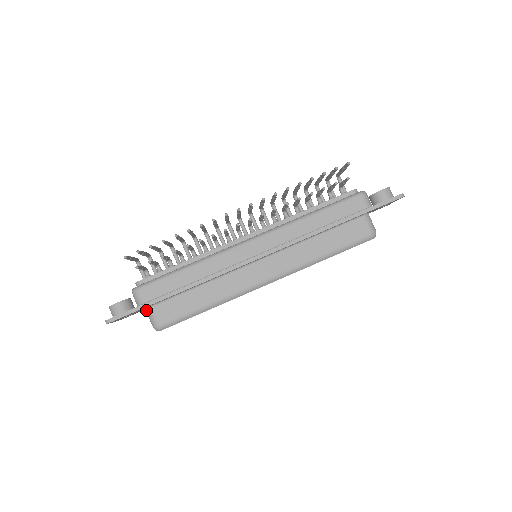
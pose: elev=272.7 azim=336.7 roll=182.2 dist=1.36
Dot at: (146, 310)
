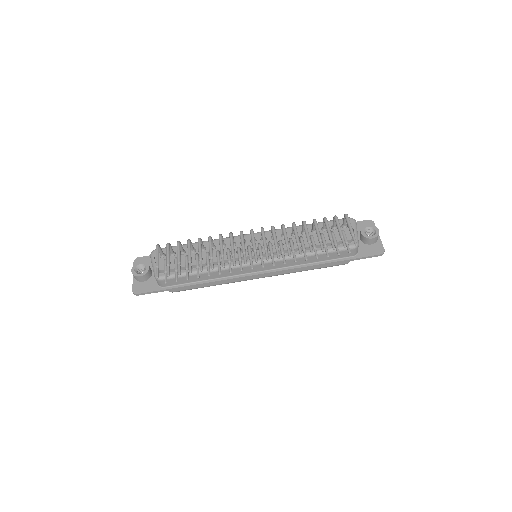
Dot at: occluded
